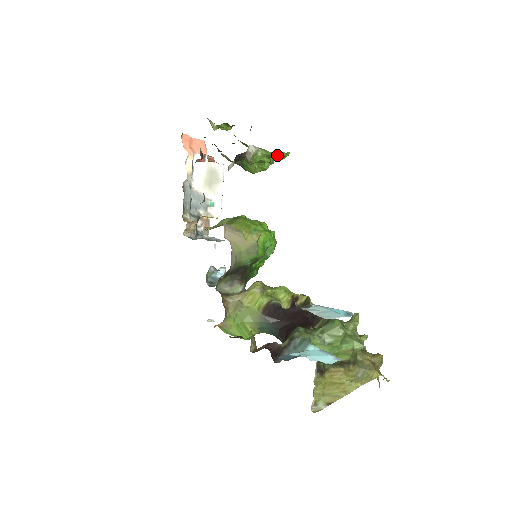
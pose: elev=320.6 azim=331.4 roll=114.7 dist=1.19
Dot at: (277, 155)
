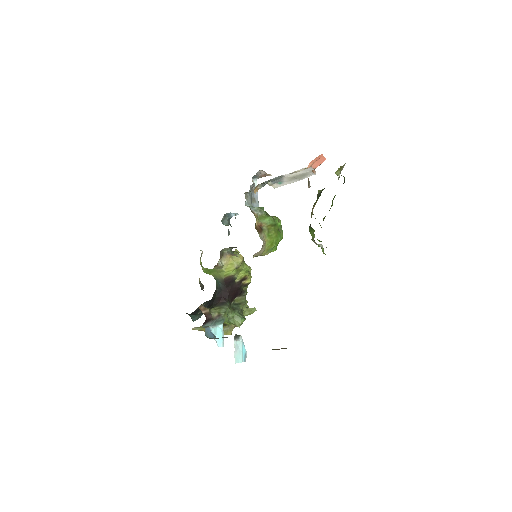
Dot at: occluded
